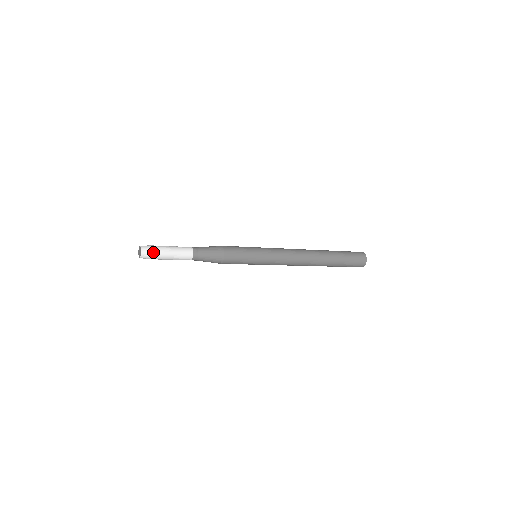
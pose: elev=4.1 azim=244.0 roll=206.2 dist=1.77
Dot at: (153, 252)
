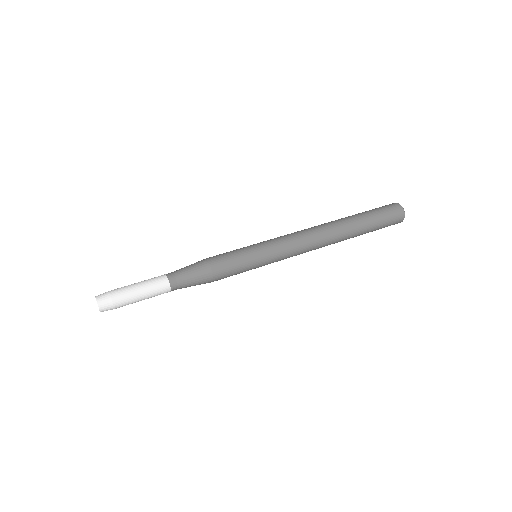
Dot at: (116, 306)
